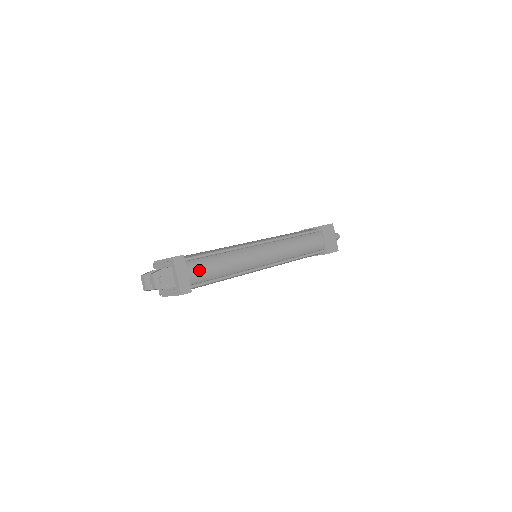
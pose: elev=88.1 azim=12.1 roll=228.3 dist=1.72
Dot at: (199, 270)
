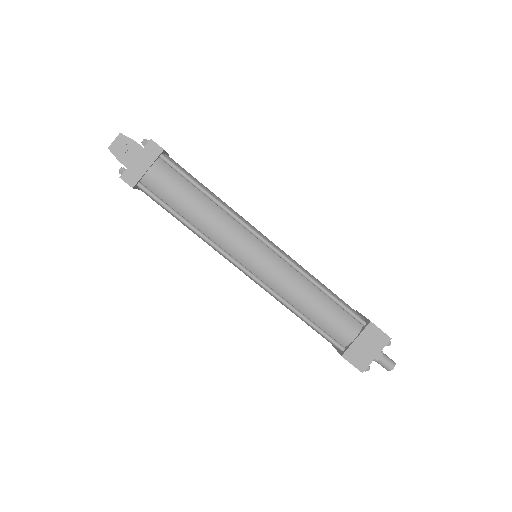
Dot at: (165, 181)
